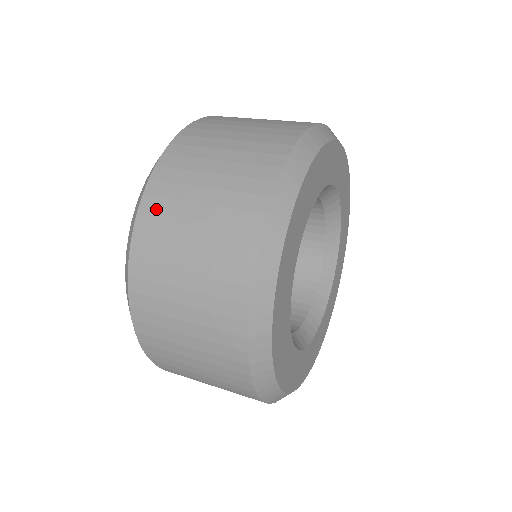
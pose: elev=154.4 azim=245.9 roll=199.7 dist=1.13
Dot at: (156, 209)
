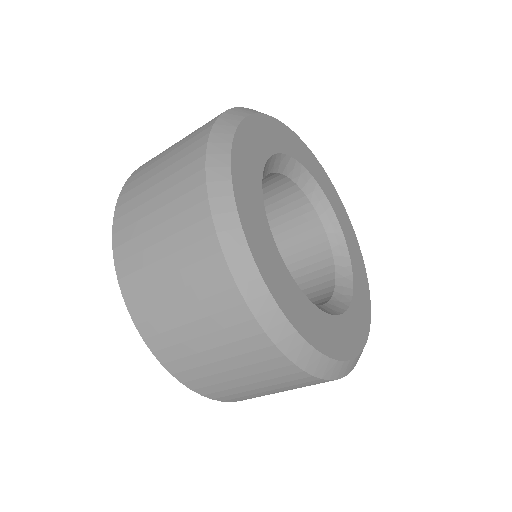
Dot at: (146, 163)
